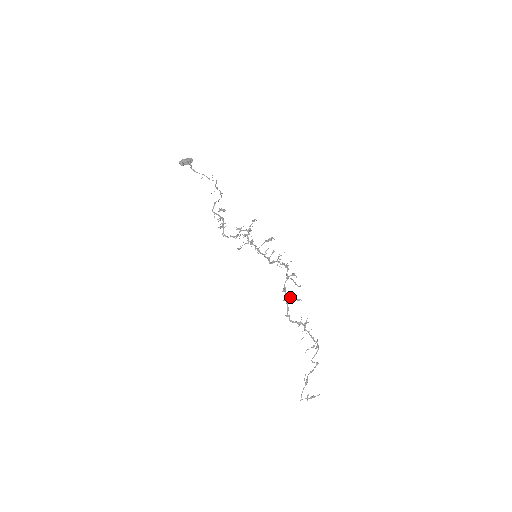
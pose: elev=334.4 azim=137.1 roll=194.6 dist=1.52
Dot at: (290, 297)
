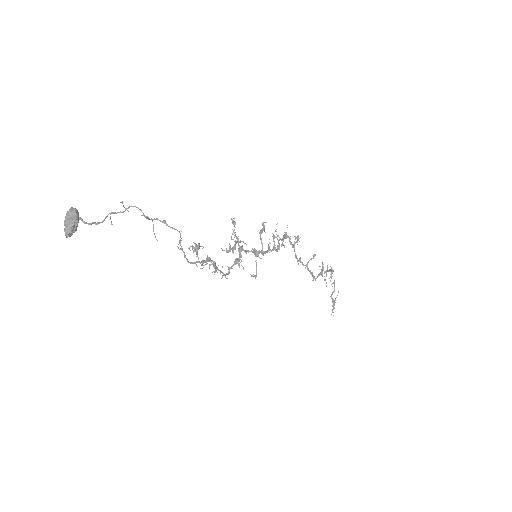
Dot at: (308, 262)
